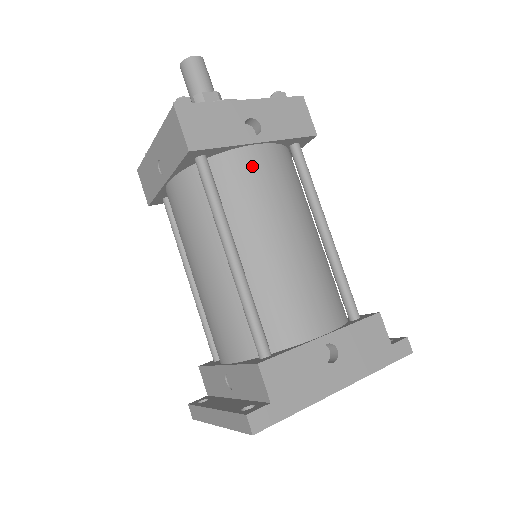
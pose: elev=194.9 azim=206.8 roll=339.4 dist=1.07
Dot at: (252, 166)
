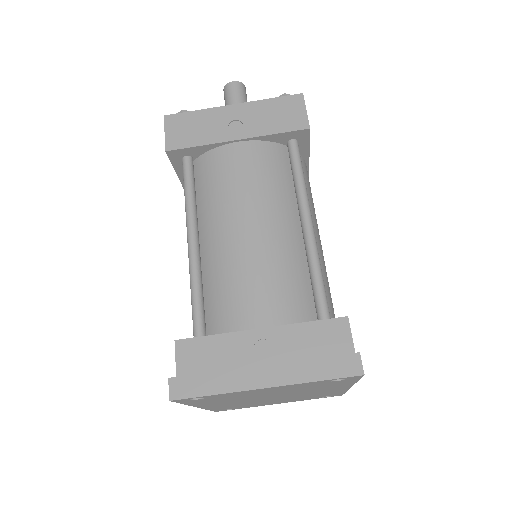
Dot at: occluded
